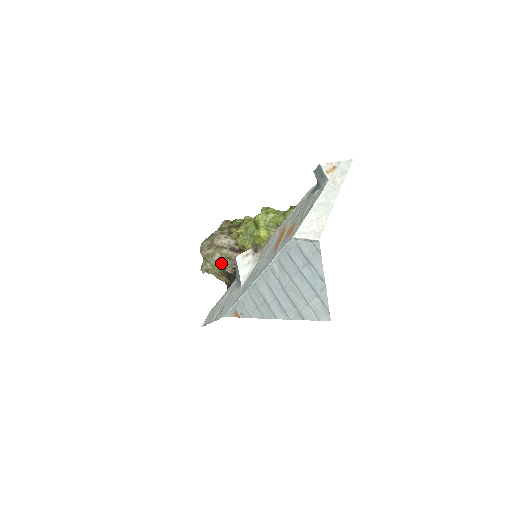
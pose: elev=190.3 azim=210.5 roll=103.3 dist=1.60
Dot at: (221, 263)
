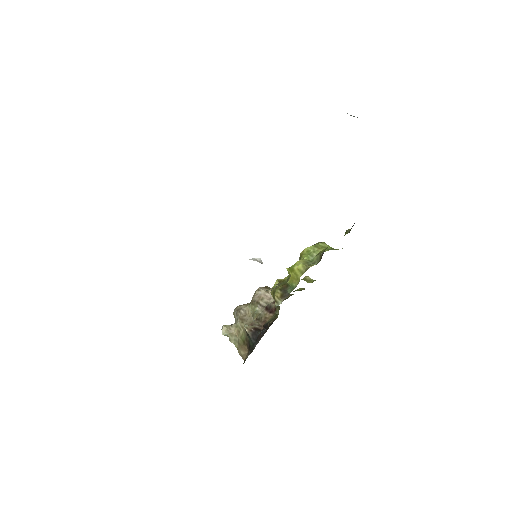
Dot at: (247, 324)
